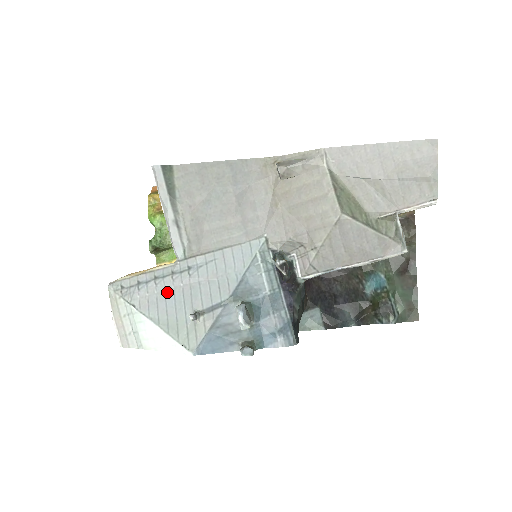
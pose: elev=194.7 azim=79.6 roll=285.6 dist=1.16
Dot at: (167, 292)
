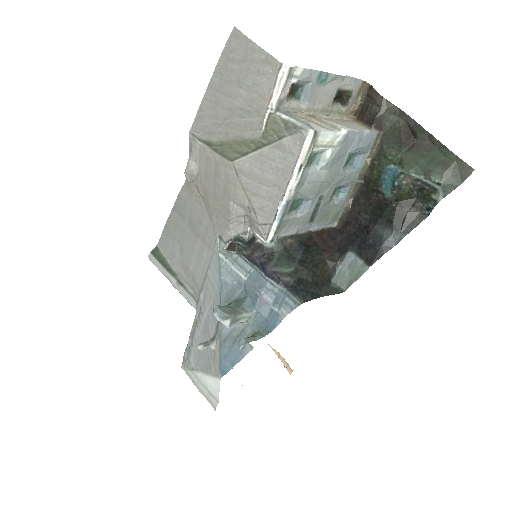
Dot at: (200, 341)
